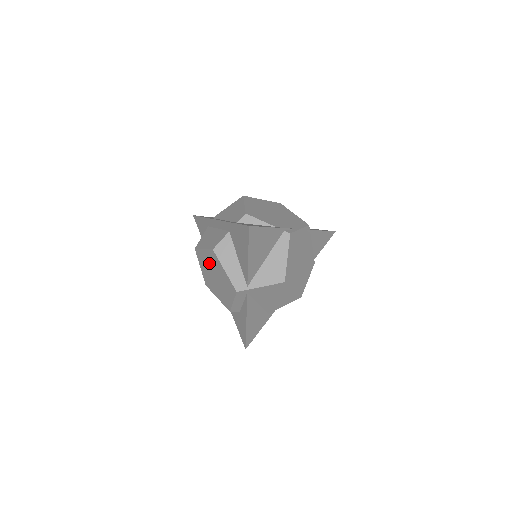
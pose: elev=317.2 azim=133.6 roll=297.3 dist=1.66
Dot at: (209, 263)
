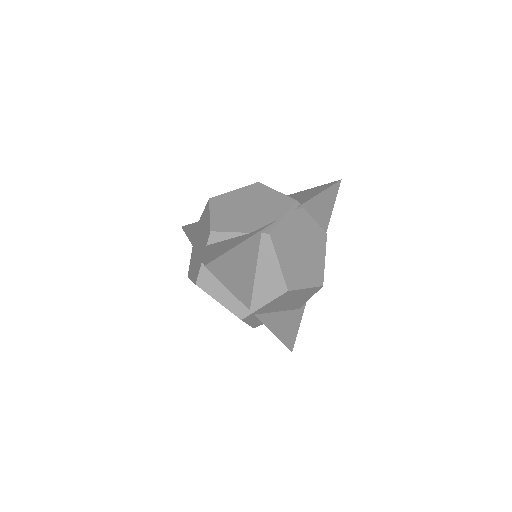
Dot at: occluded
